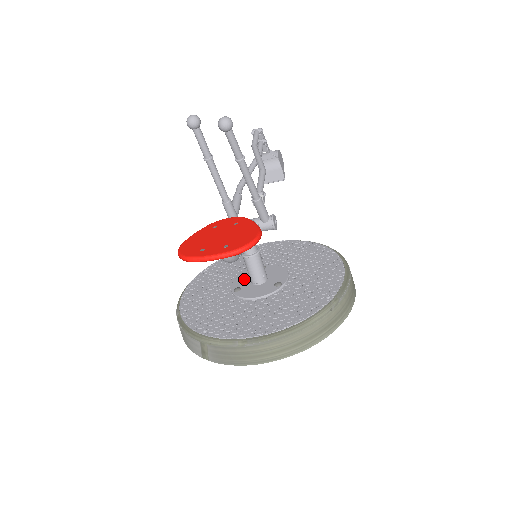
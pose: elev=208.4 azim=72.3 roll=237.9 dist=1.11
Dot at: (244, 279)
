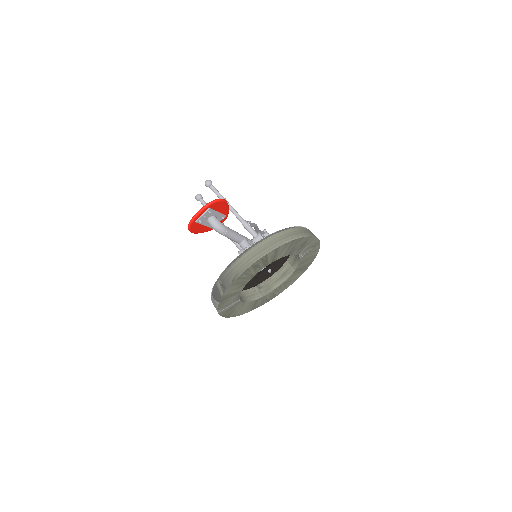
Dot at: occluded
